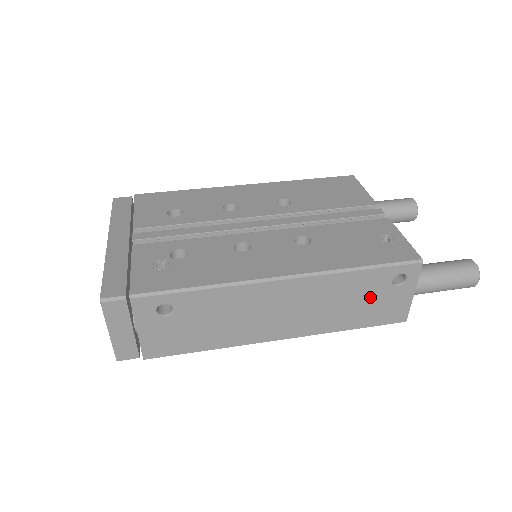
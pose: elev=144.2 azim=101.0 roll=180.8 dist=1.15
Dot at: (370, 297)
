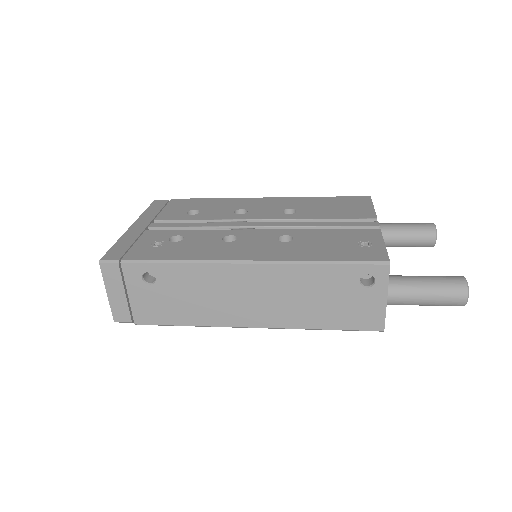
Dot at: (339, 296)
